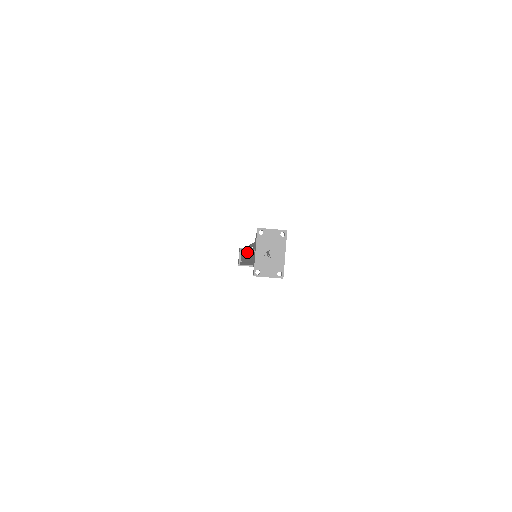
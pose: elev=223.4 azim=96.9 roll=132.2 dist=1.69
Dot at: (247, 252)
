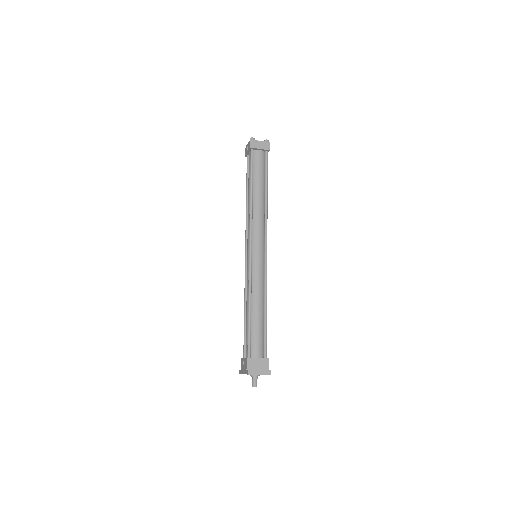
Dot at: (248, 252)
